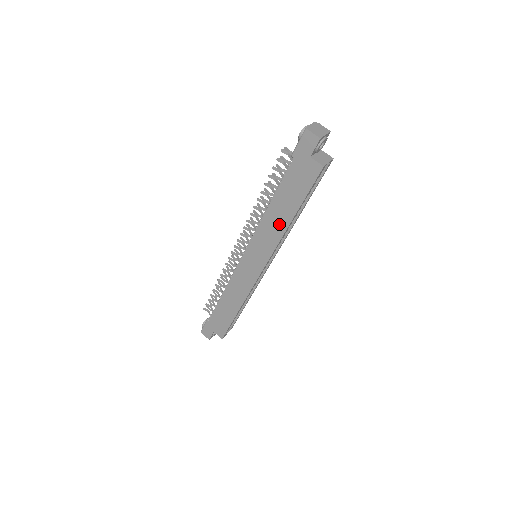
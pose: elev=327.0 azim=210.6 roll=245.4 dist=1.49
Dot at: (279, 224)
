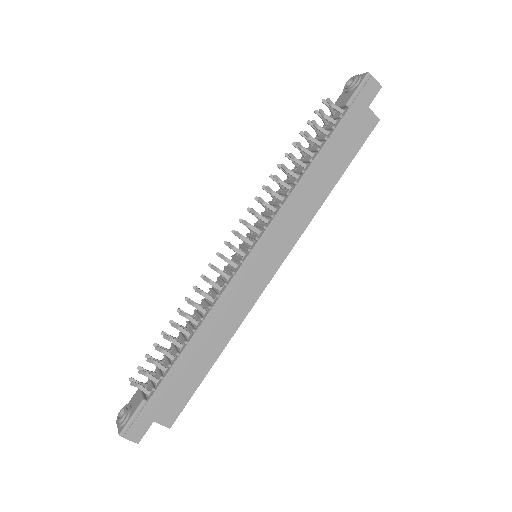
Dot at: (316, 195)
